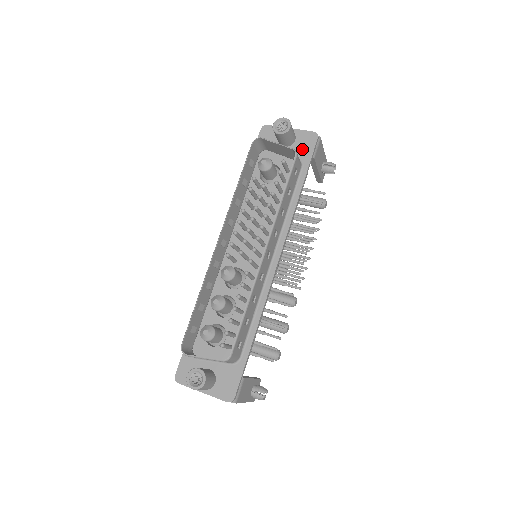
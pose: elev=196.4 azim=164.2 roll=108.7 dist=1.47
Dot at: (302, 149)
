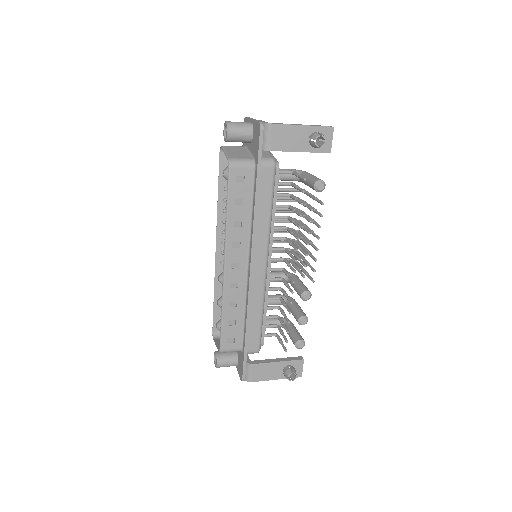
Dot at: (255, 145)
